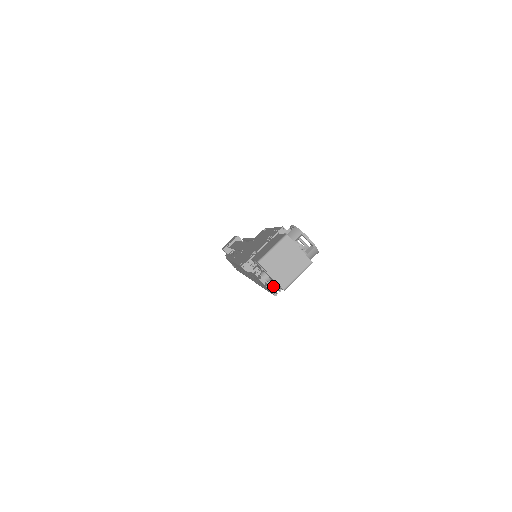
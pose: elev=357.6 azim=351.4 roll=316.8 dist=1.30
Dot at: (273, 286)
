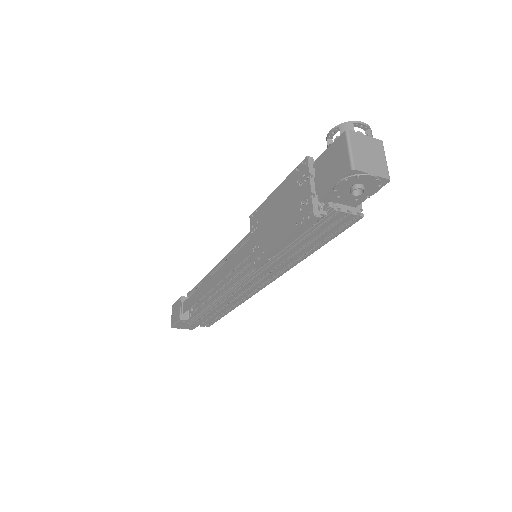
Dot at: (354, 209)
